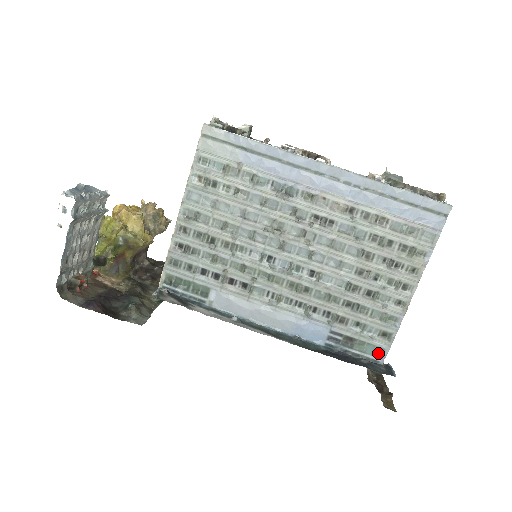
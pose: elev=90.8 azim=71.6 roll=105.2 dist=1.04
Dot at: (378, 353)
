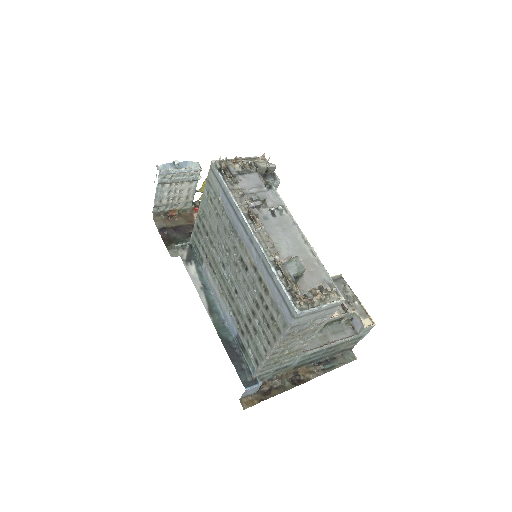
Dot at: (253, 369)
